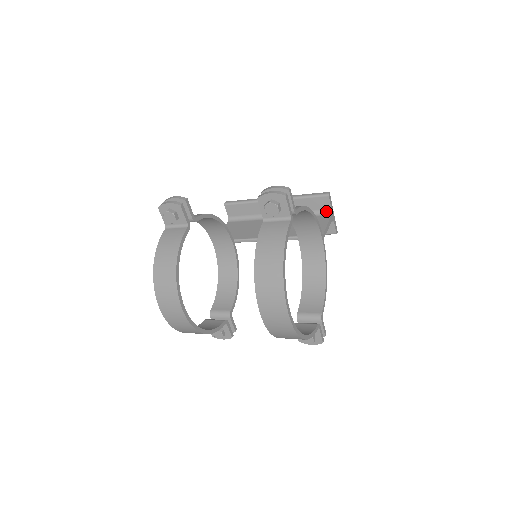
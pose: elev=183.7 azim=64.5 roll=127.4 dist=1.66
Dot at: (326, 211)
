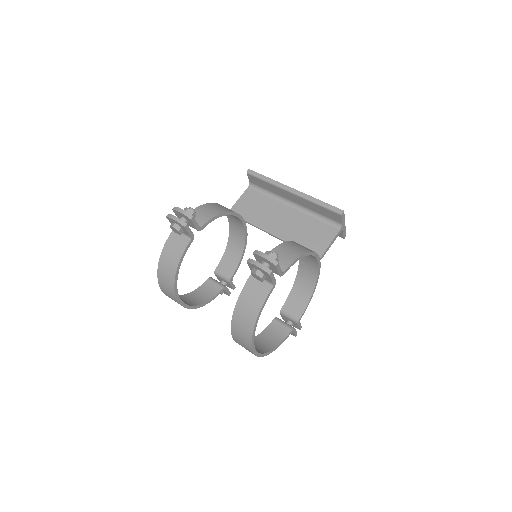
Dot at: (337, 223)
